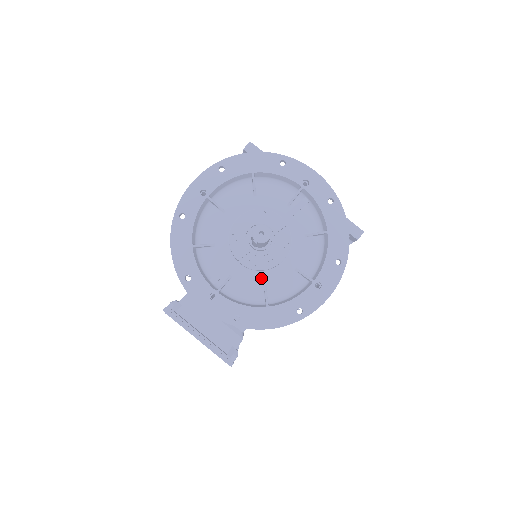
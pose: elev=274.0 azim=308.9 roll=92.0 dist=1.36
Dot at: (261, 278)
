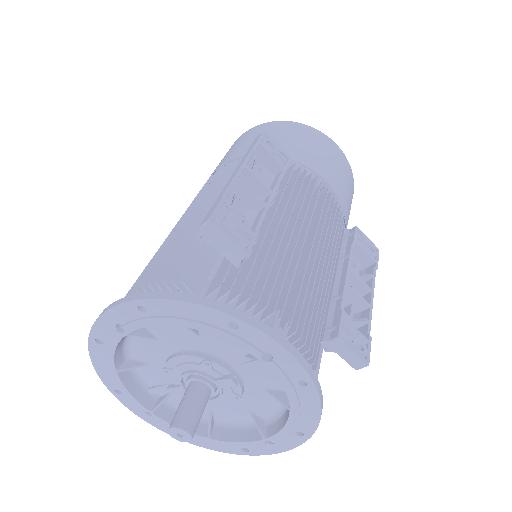
Dot at: occluded
